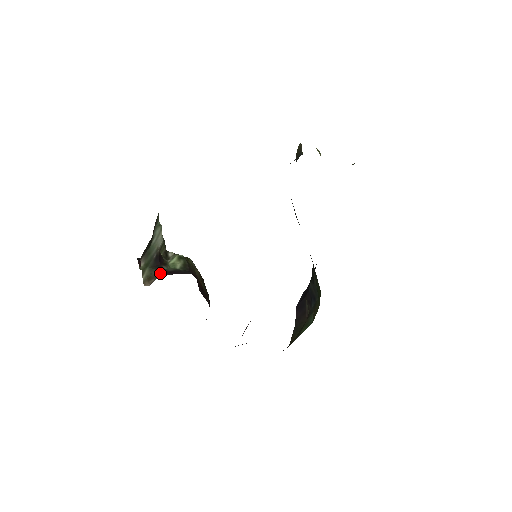
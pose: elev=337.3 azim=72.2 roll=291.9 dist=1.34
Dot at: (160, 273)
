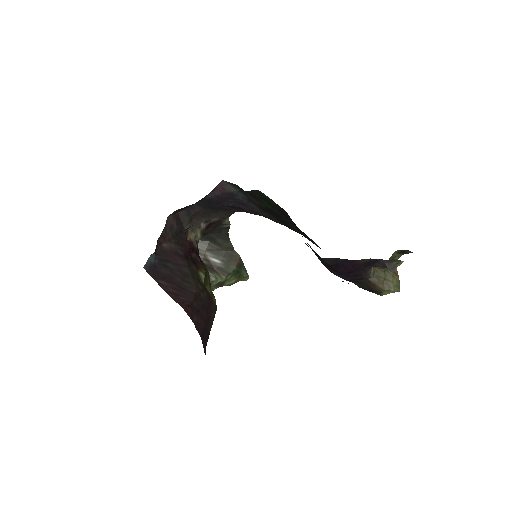
Dot at: occluded
